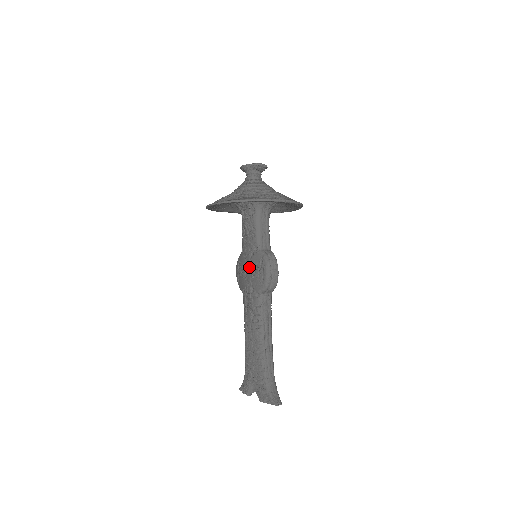
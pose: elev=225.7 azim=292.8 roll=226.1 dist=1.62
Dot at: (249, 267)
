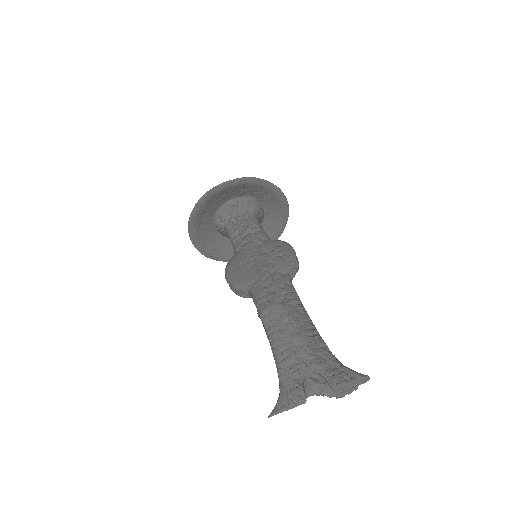
Dot at: (260, 254)
